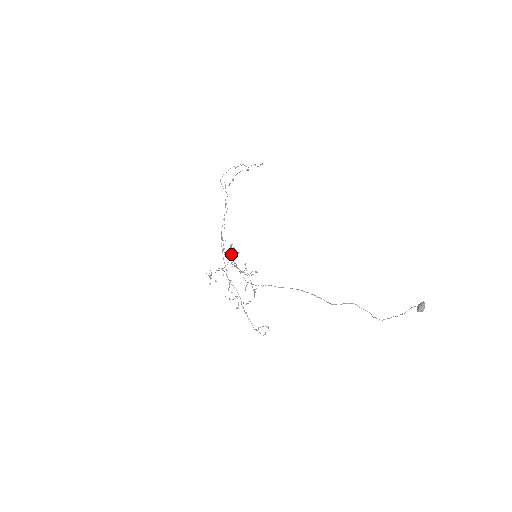
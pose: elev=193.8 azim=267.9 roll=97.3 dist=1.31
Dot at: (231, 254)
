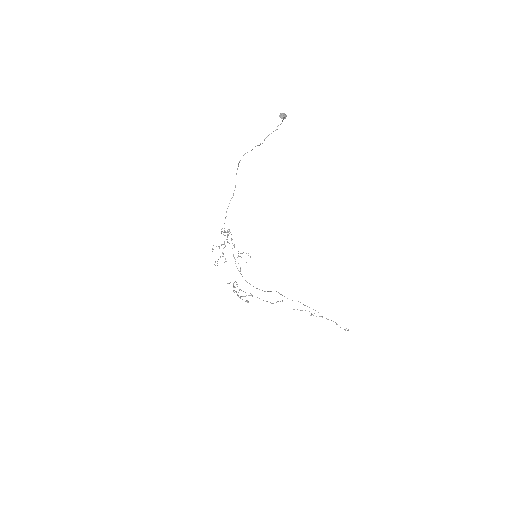
Dot at: (225, 232)
